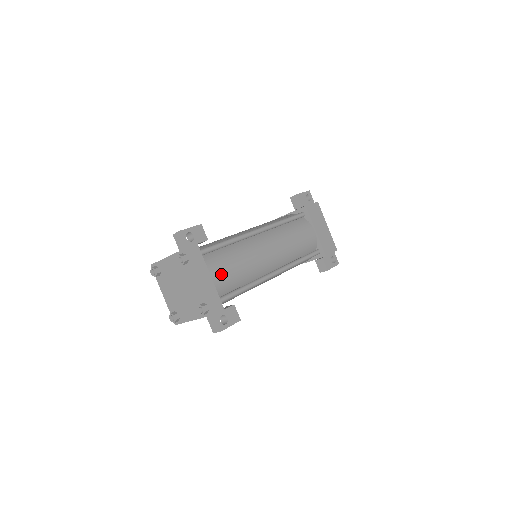
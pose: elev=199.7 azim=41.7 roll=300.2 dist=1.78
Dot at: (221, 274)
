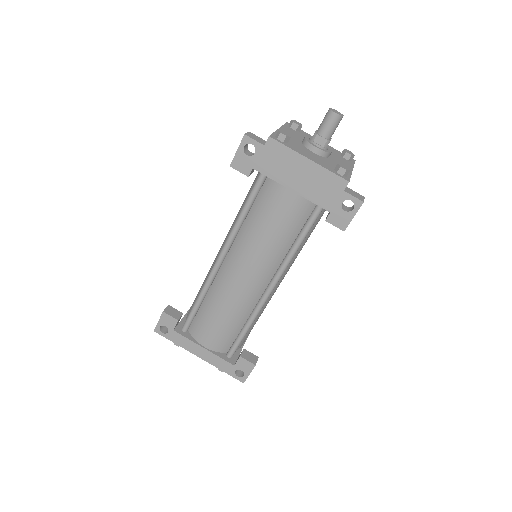
Dot at: (211, 338)
